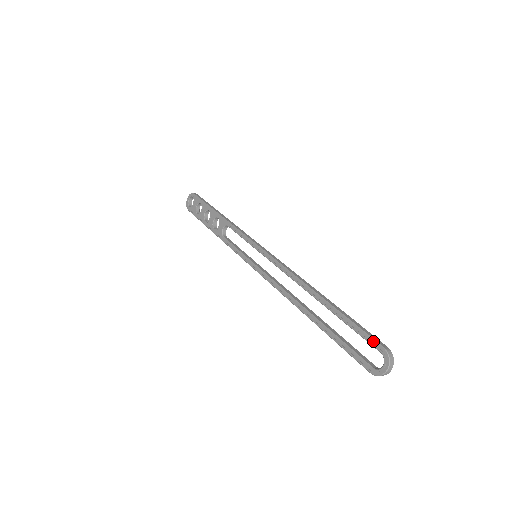
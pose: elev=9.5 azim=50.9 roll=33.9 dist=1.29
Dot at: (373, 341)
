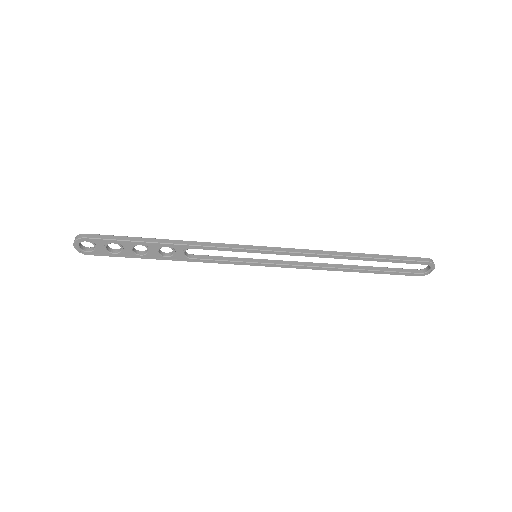
Dot at: (420, 262)
